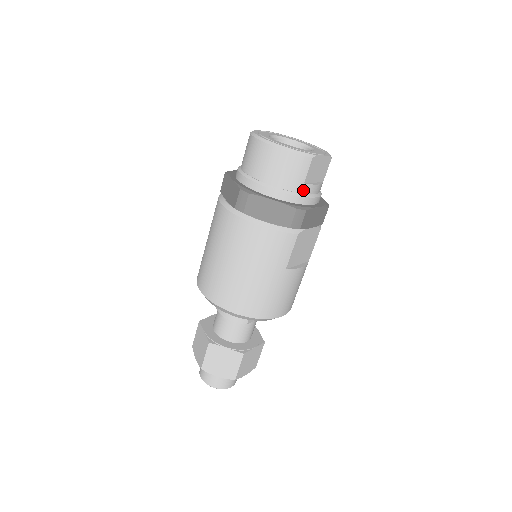
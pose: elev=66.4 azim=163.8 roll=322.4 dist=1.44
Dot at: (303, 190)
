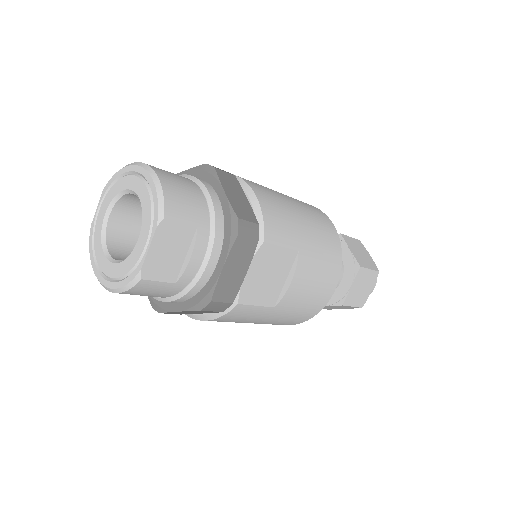
Dot at: (185, 282)
